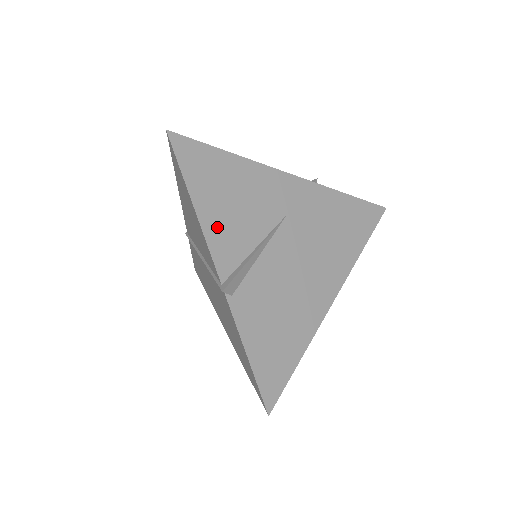
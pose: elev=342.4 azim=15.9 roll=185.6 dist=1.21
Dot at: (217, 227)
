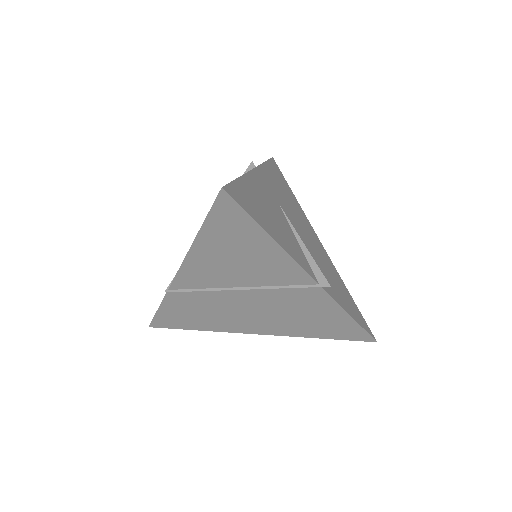
Dot at: (287, 245)
